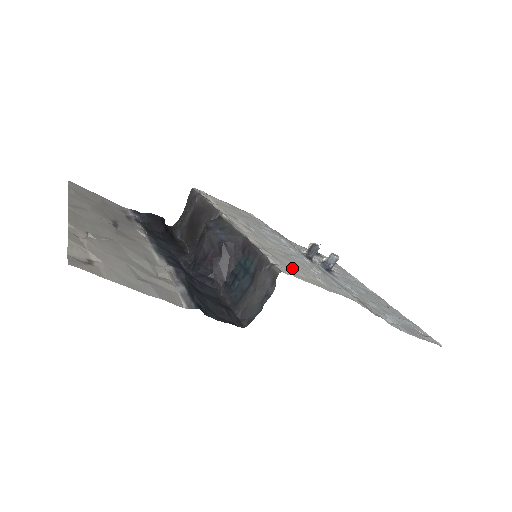
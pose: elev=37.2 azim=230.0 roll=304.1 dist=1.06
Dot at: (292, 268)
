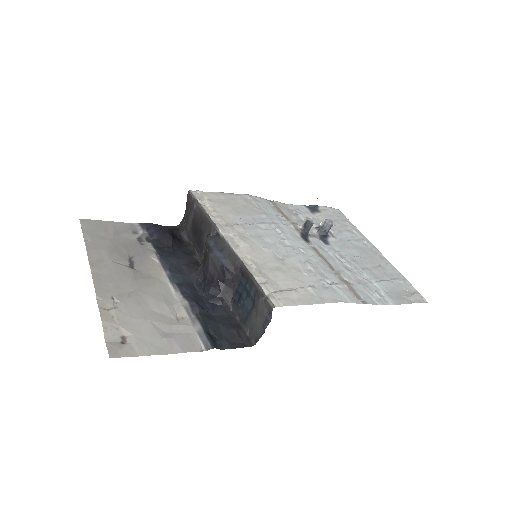
Dot at: (285, 287)
